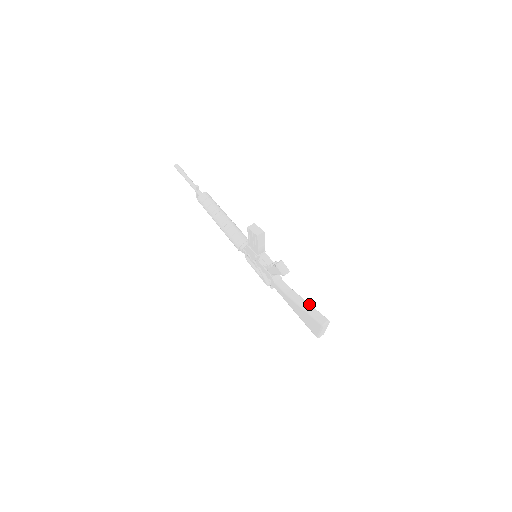
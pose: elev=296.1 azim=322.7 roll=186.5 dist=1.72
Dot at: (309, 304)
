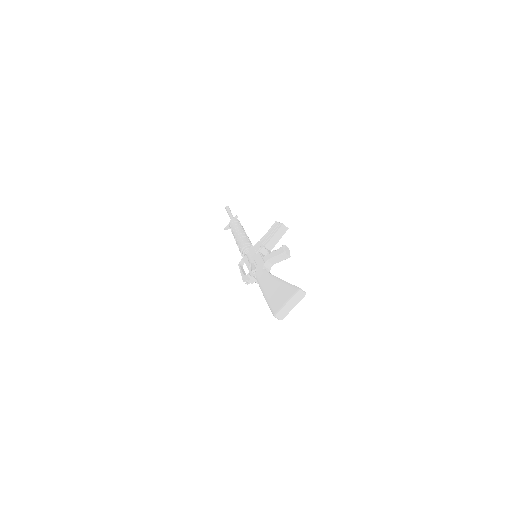
Dot at: occluded
